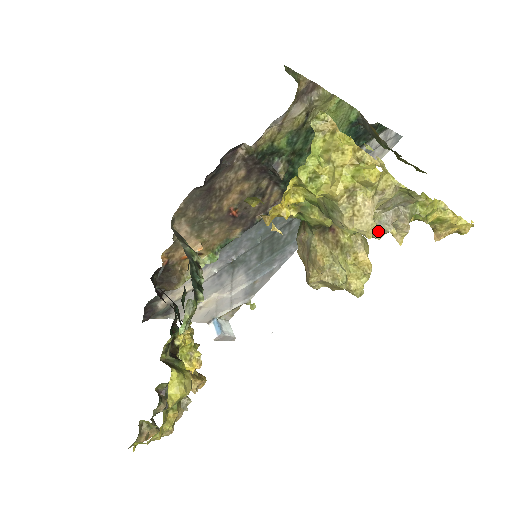
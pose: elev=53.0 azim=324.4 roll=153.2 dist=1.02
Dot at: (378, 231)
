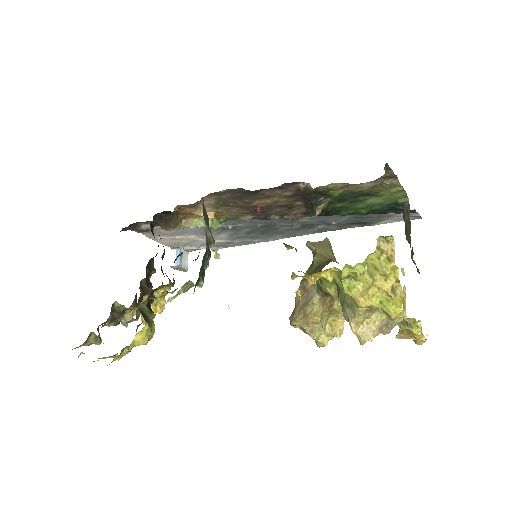
Dot at: occluded
